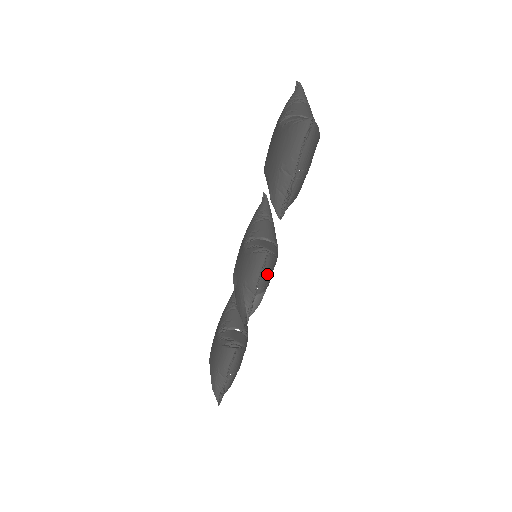
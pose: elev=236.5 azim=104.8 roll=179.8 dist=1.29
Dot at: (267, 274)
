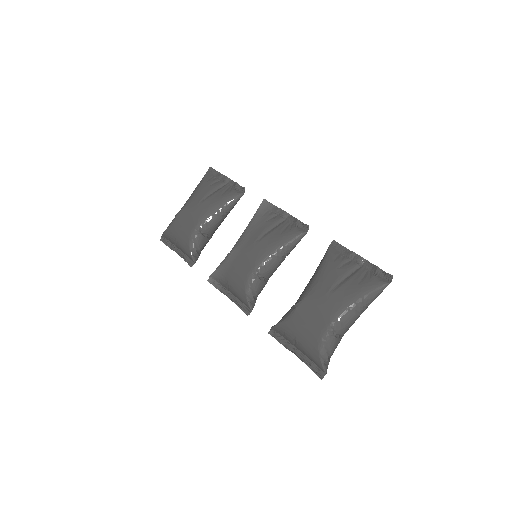
Dot at: occluded
